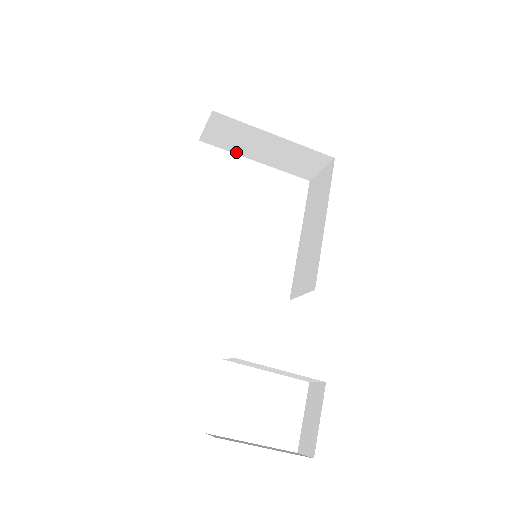
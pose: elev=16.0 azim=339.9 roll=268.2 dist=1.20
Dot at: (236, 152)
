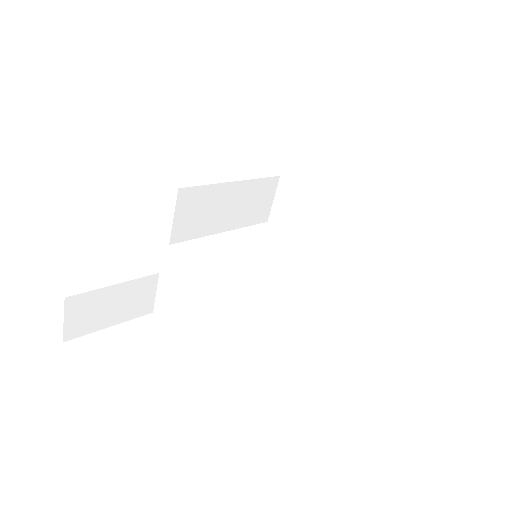
Dot at: (296, 235)
